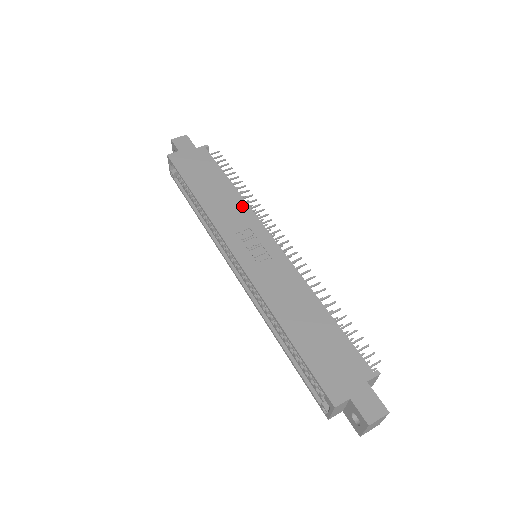
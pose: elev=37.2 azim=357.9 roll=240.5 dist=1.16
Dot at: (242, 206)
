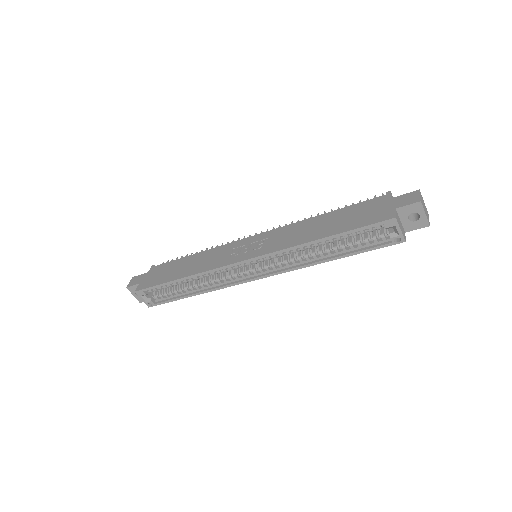
Dot at: (214, 251)
